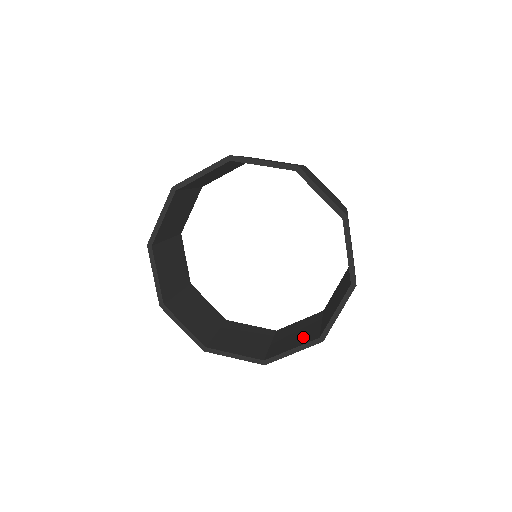
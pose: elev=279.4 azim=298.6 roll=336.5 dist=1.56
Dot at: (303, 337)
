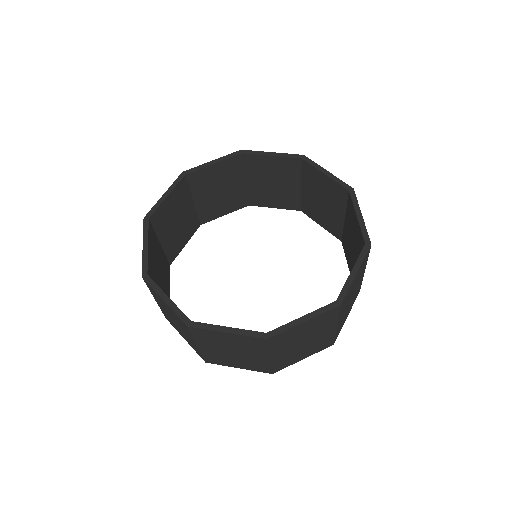
Dot at: occluded
